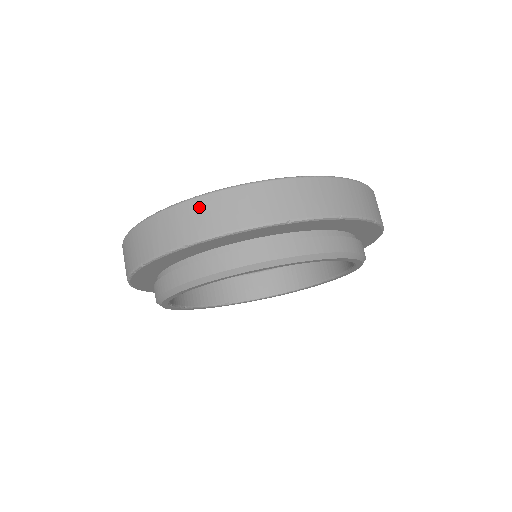
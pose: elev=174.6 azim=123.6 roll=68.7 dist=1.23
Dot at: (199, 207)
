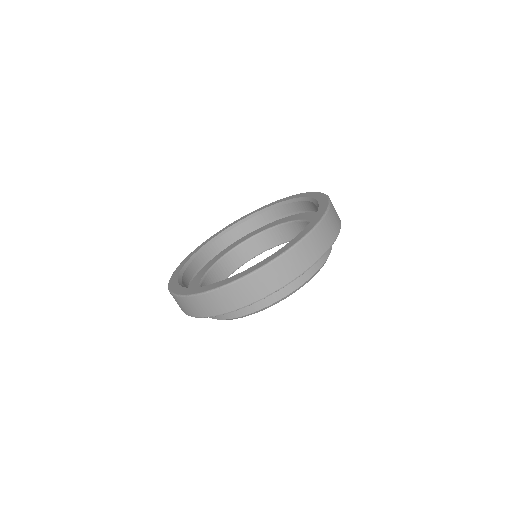
Dot at: (279, 265)
